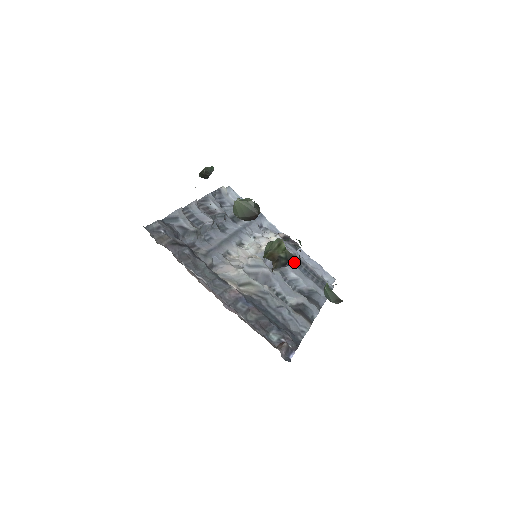
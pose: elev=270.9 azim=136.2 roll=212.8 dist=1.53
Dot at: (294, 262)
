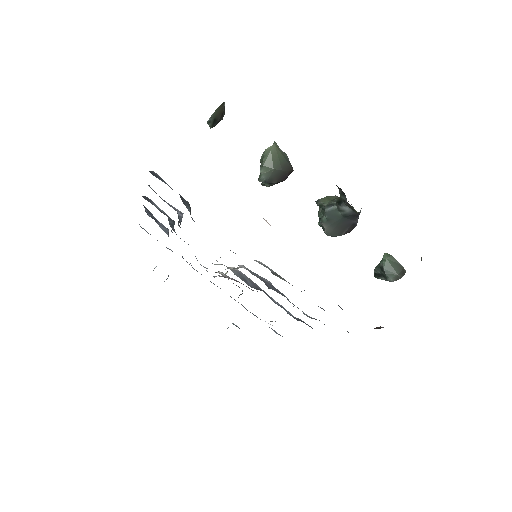
Dot at: (357, 219)
